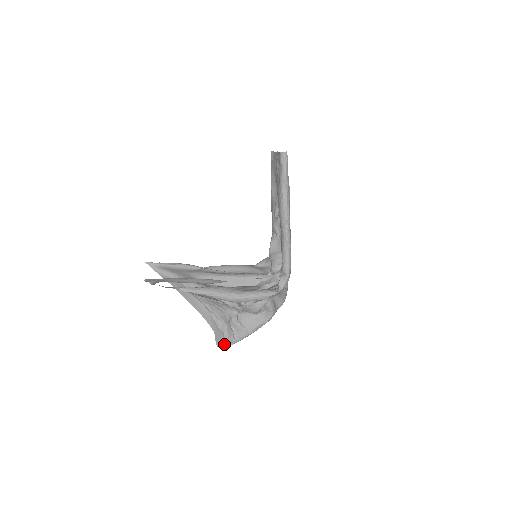
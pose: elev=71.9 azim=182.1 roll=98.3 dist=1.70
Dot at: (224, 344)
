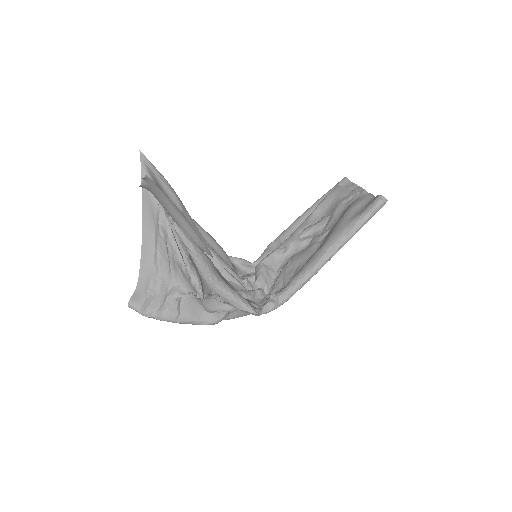
Dot at: (139, 309)
